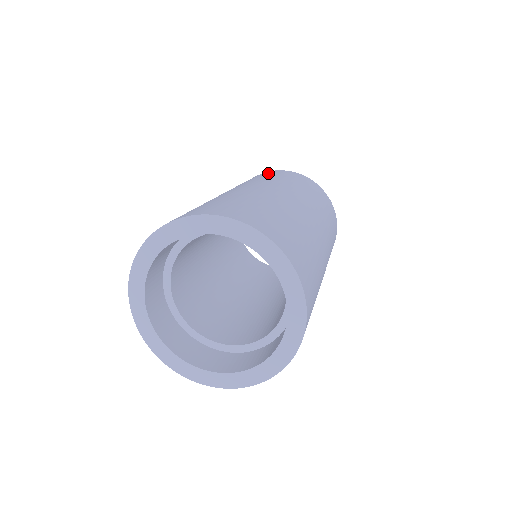
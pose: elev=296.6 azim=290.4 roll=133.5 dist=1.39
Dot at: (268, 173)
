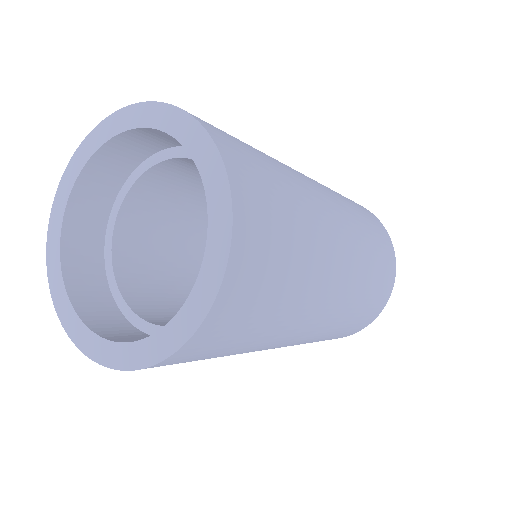
Dot at: occluded
